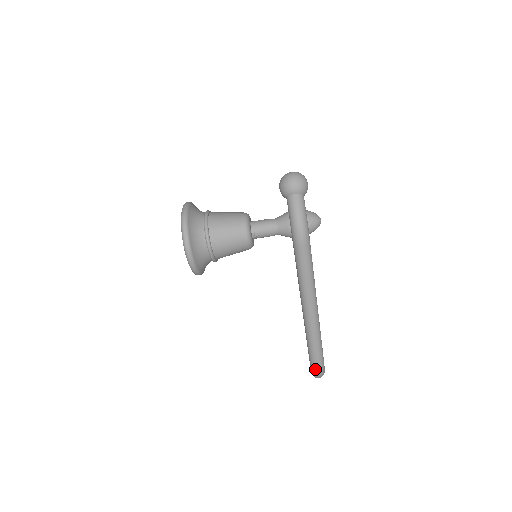
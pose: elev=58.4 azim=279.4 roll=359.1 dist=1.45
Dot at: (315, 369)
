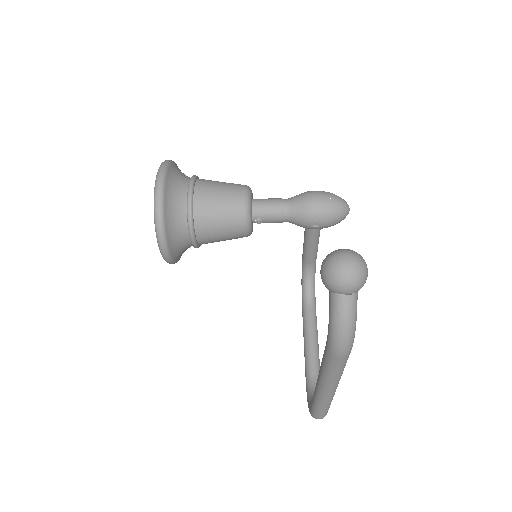
Dot at: (316, 418)
